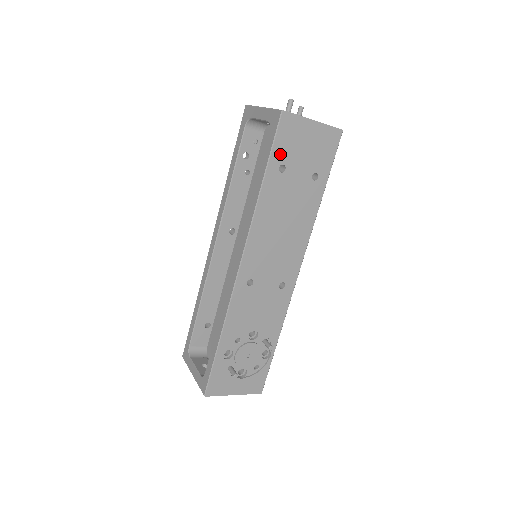
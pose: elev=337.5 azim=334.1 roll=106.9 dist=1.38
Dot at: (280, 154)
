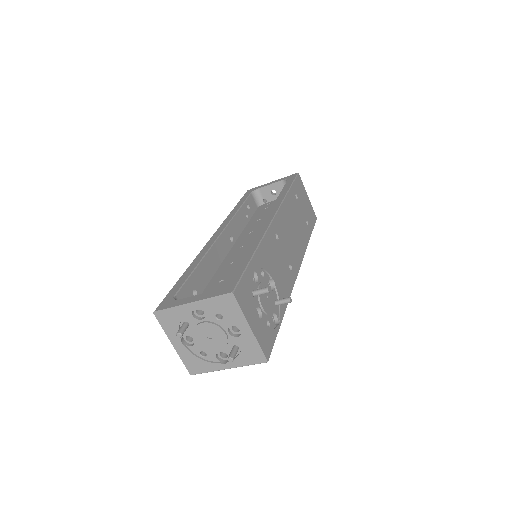
Dot at: (296, 189)
